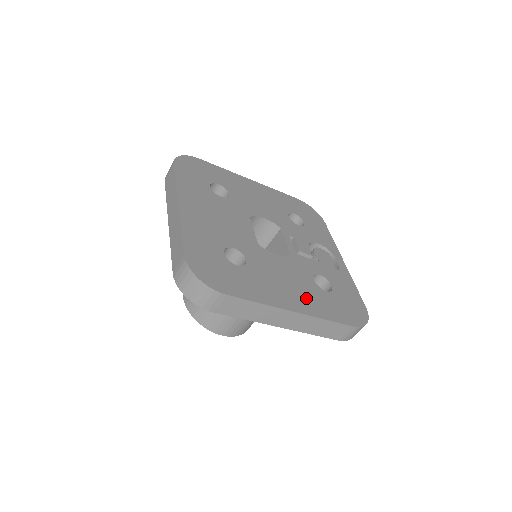
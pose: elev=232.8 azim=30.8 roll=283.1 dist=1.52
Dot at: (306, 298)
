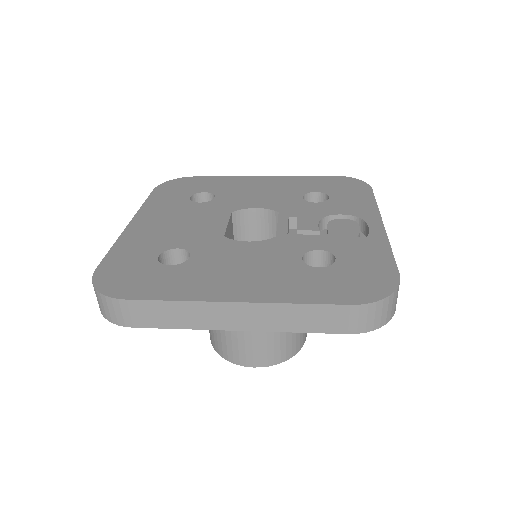
Dot at: (270, 282)
